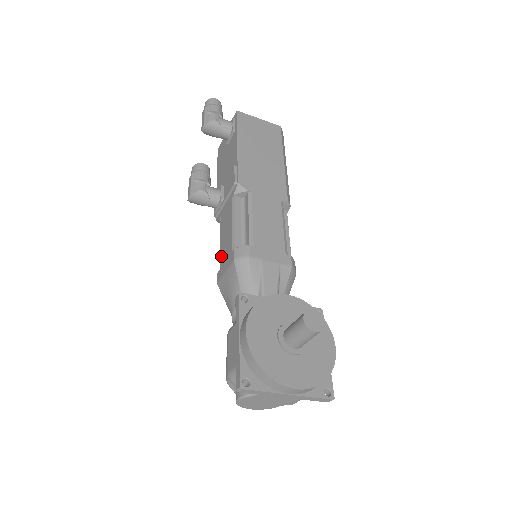
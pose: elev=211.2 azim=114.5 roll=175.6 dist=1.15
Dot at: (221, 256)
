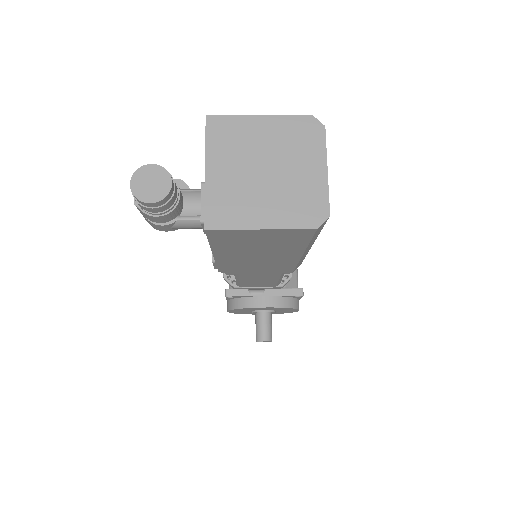
Dot at: occluded
